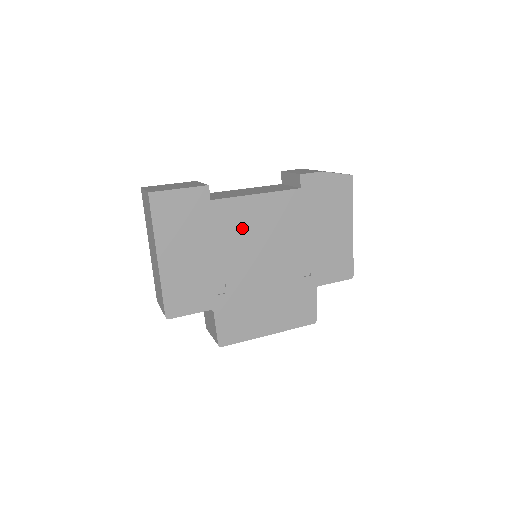
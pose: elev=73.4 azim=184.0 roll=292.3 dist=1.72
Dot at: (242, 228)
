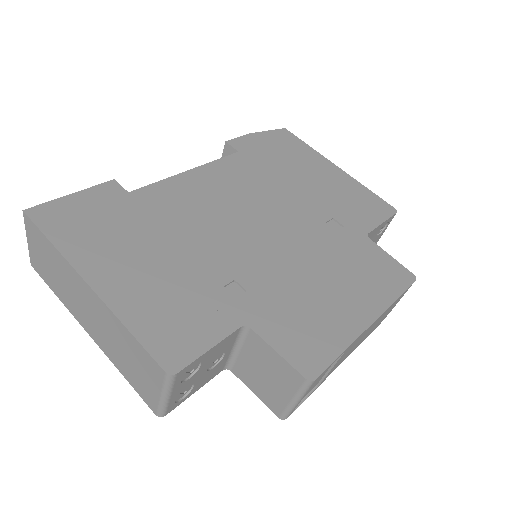
Dot at: (199, 207)
